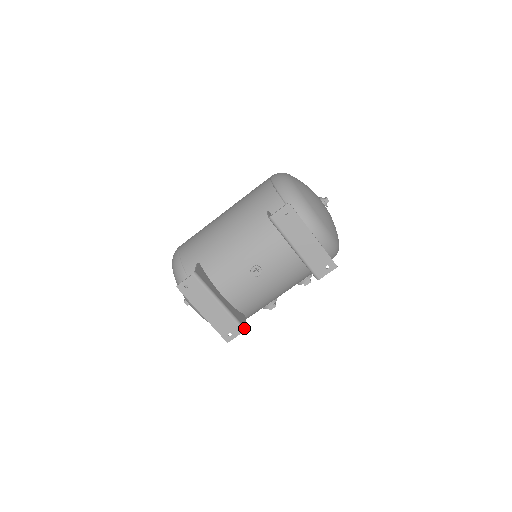
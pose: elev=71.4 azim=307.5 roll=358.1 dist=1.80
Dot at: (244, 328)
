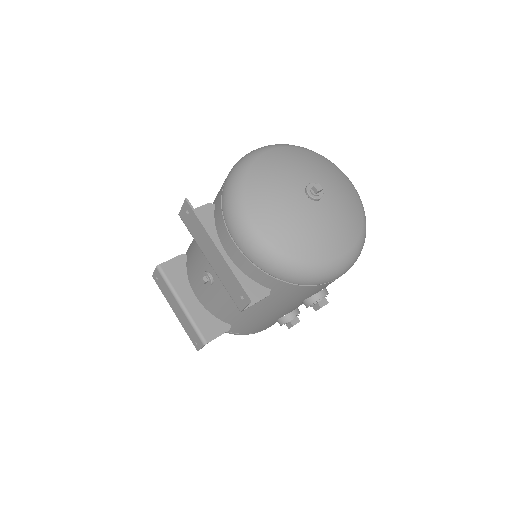
Dot at: (205, 342)
